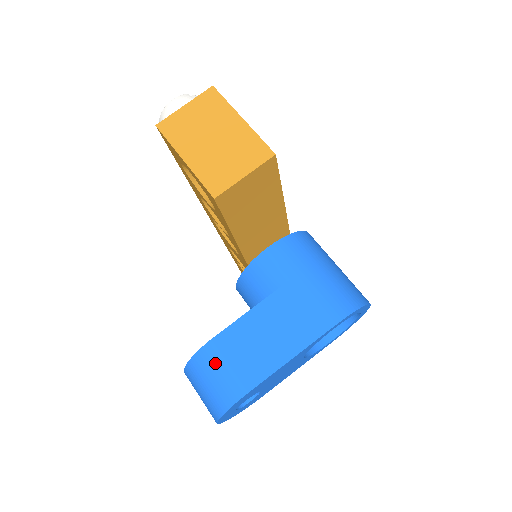
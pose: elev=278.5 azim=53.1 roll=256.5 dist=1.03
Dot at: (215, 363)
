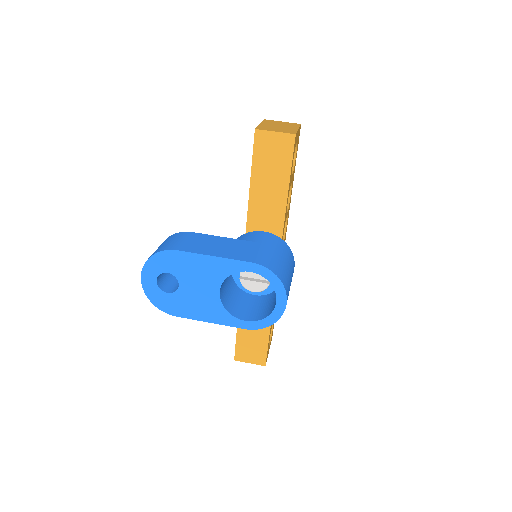
Dot at: (178, 237)
